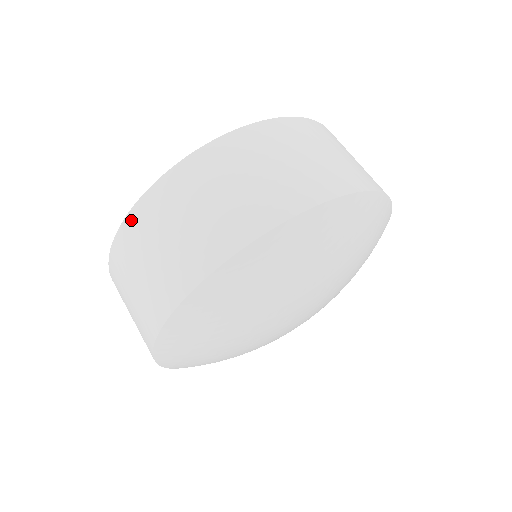
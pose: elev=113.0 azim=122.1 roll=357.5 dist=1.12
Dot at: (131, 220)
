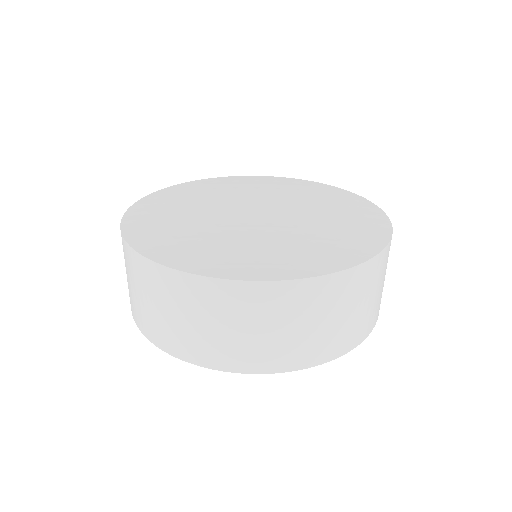
Dot at: (147, 265)
